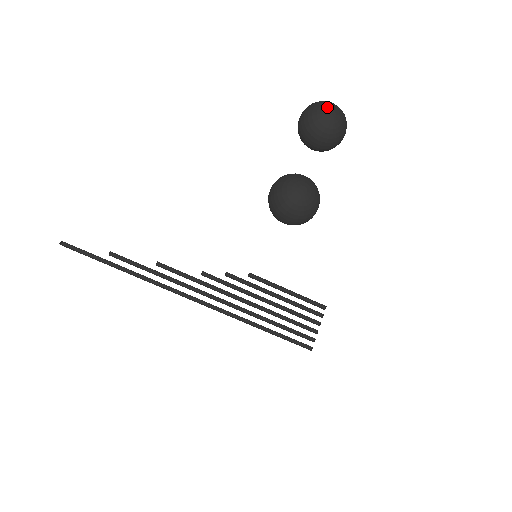
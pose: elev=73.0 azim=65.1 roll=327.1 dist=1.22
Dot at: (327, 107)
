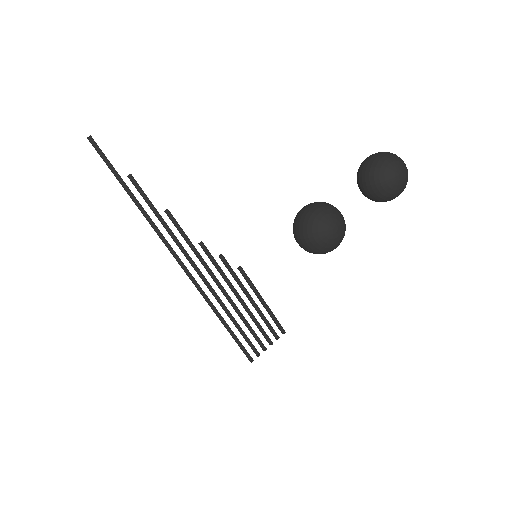
Dot at: (399, 166)
